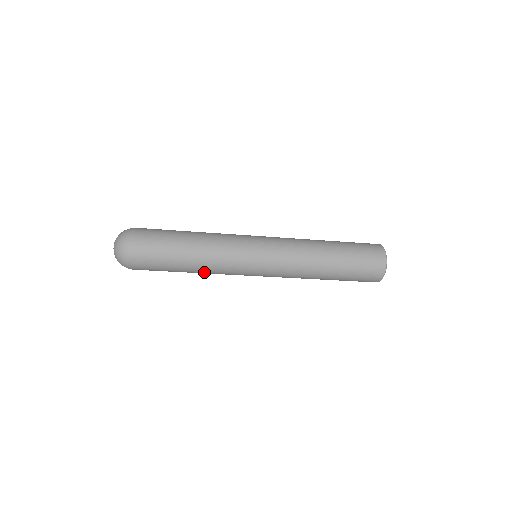
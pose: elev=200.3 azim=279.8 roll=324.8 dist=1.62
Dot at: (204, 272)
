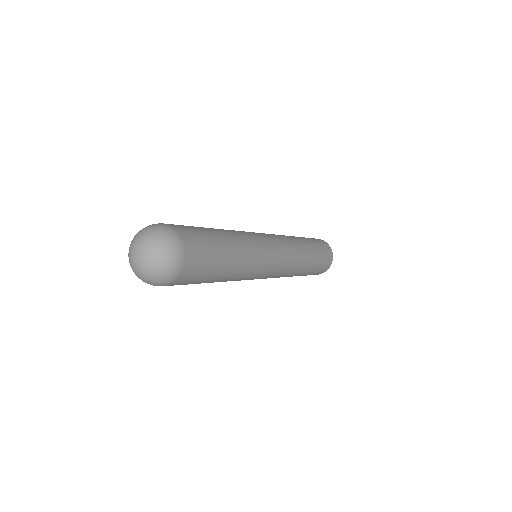
Dot at: (224, 281)
